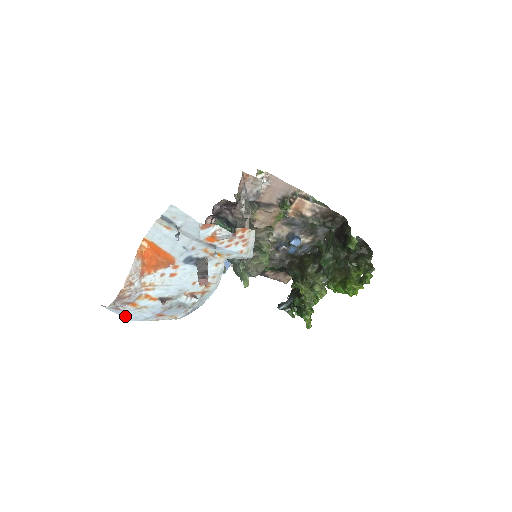
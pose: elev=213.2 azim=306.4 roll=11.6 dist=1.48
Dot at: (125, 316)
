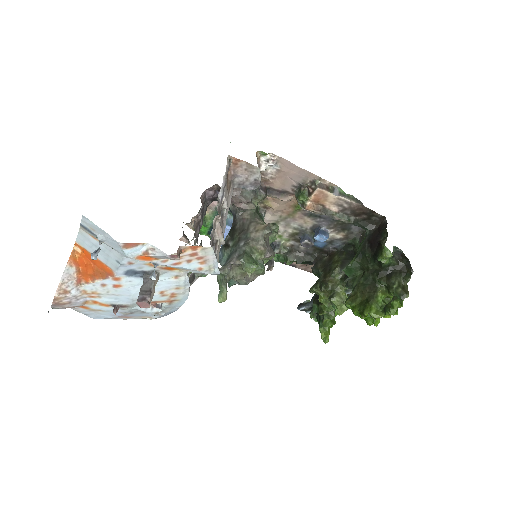
Dot at: (84, 314)
